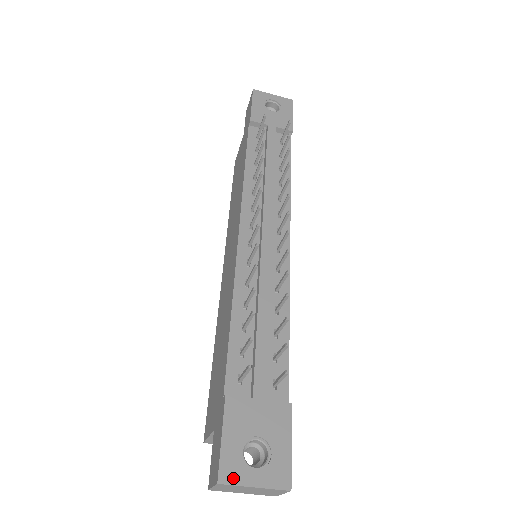
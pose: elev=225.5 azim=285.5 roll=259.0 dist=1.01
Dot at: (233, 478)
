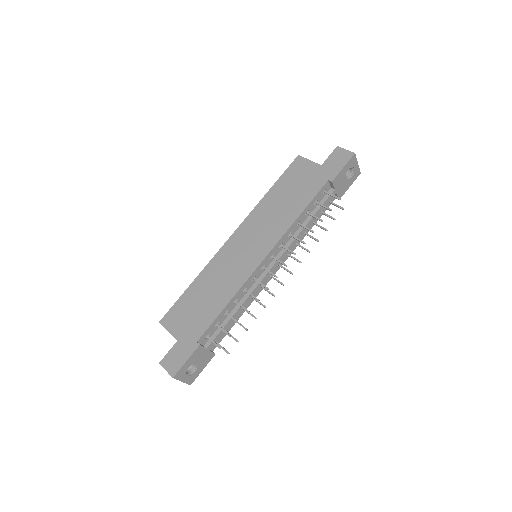
Dot at: (179, 377)
